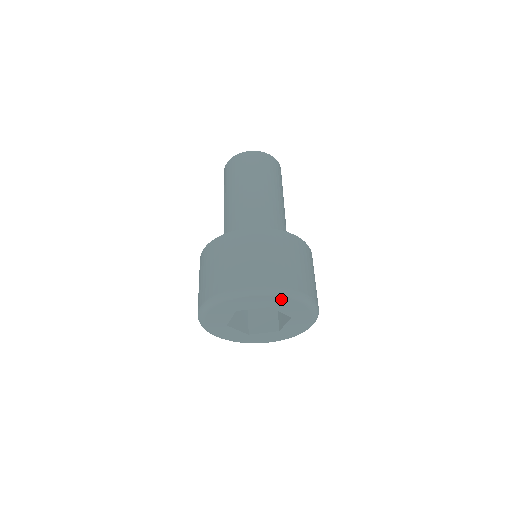
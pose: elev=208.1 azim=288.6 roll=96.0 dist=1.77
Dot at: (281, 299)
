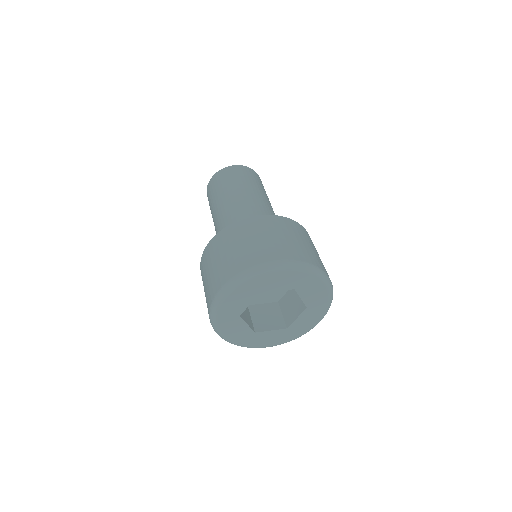
Dot at: (256, 280)
